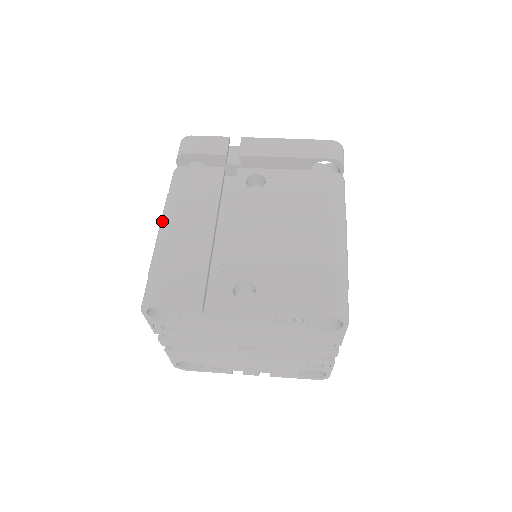
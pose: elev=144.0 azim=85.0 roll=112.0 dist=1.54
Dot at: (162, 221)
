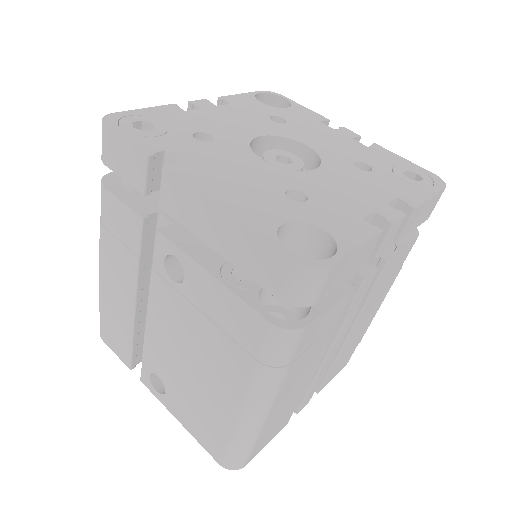
Dot at: (99, 255)
